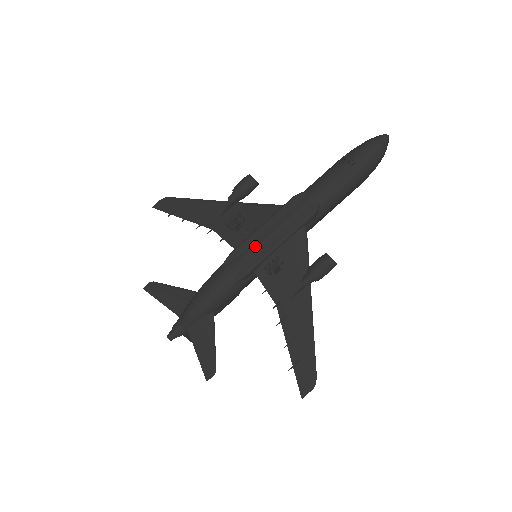
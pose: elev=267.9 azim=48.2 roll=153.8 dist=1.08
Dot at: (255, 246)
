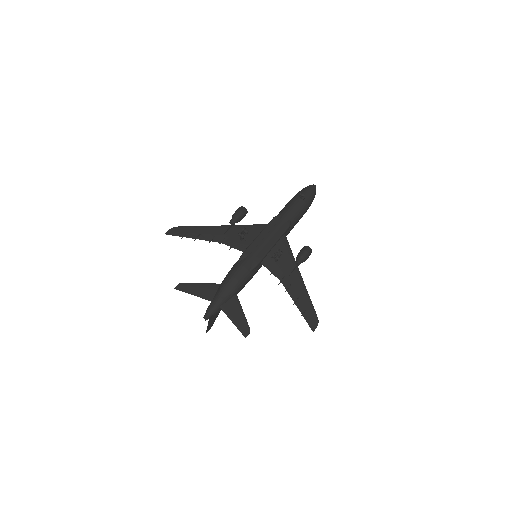
Dot at: (259, 247)
